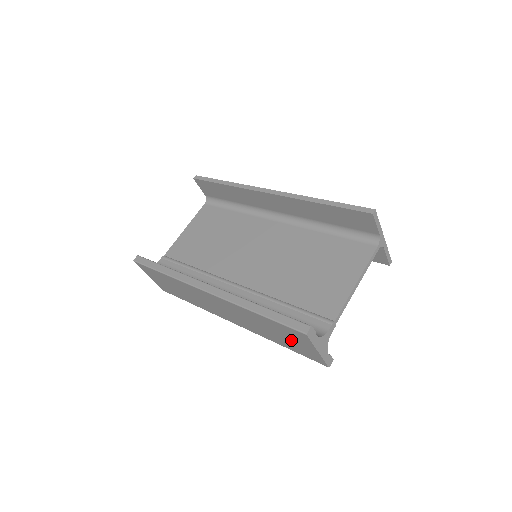
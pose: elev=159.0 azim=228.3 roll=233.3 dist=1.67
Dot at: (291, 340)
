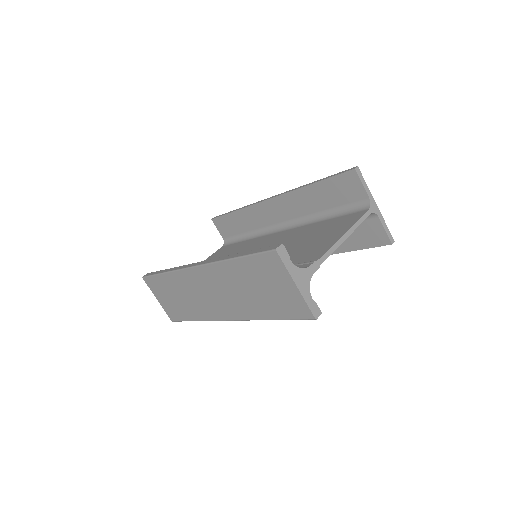
Dot at: (272, 288)
